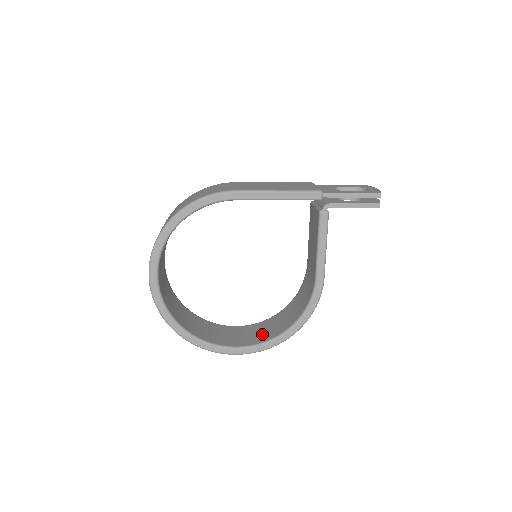
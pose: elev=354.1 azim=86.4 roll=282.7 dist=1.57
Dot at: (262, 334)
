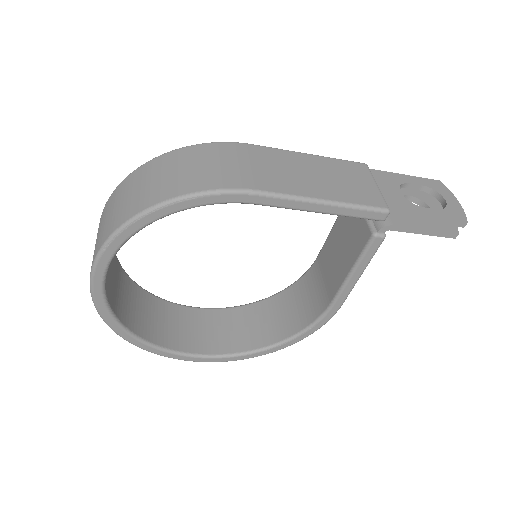
Dot at: (238, 335)
